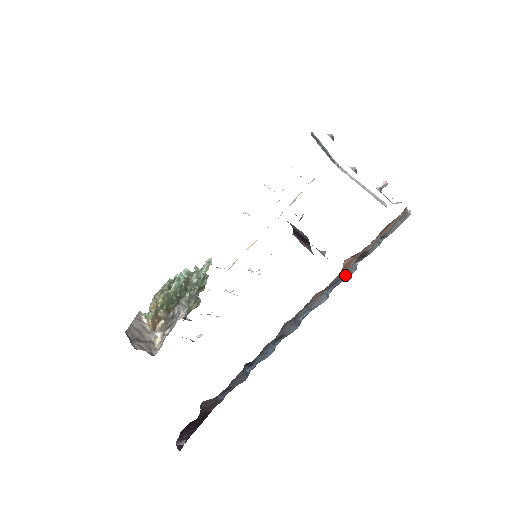
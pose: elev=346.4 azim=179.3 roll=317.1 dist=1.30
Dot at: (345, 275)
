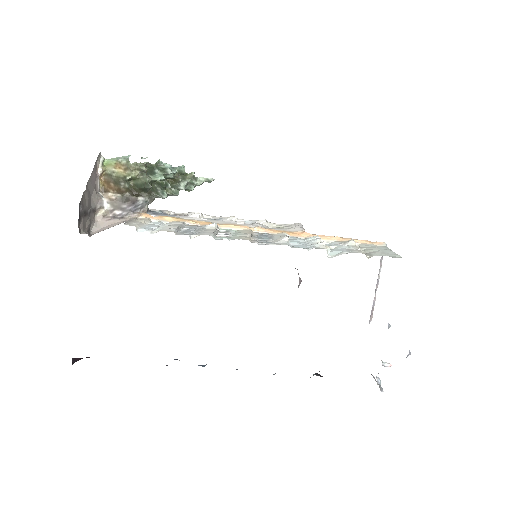
Dot at: occluded
